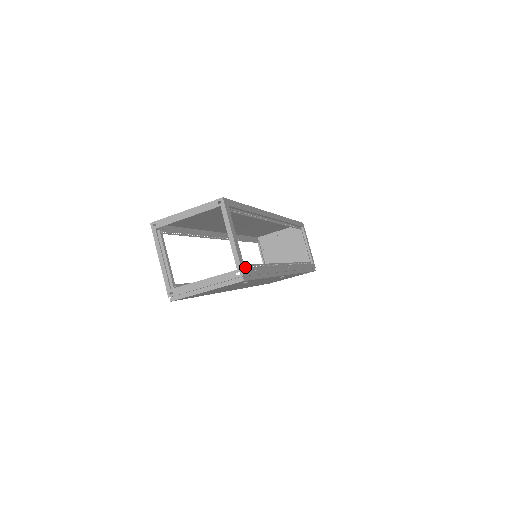
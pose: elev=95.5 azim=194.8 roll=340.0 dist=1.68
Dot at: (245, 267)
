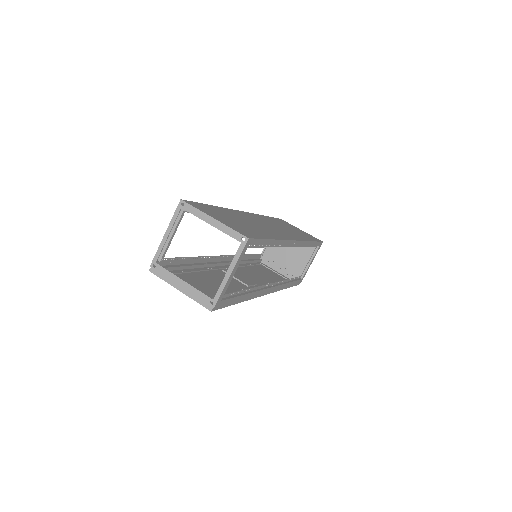
Dot at: (223, 296)
